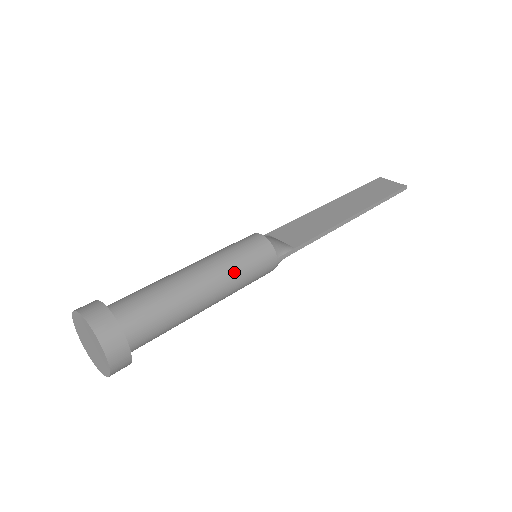
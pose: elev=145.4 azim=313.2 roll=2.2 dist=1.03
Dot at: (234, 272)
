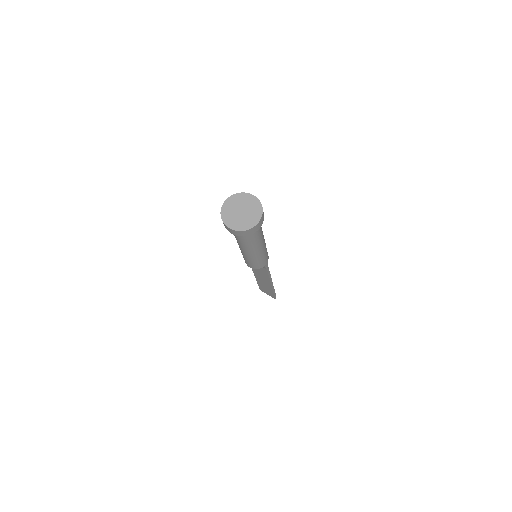
Dot at: occluded
